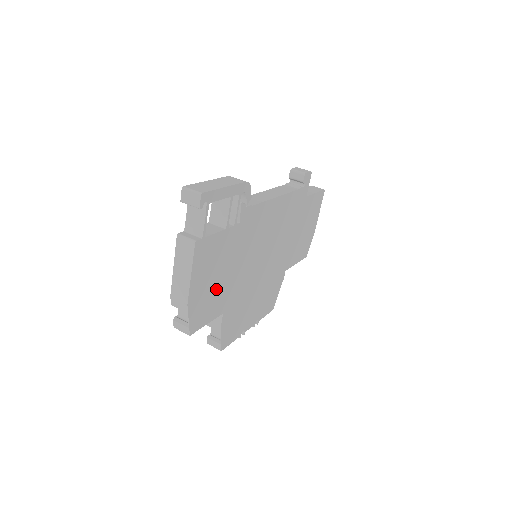
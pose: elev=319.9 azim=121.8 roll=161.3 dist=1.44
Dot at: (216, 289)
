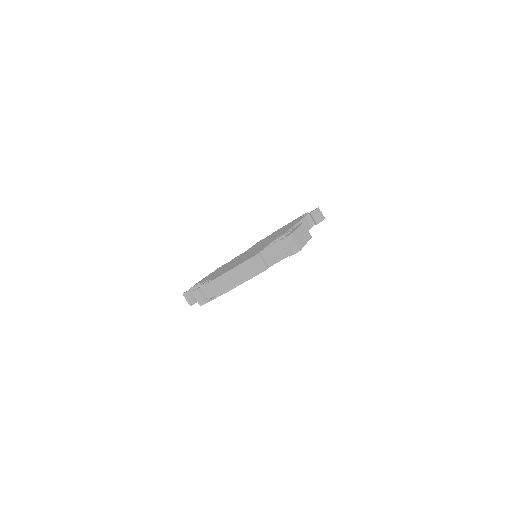
Dot at: occluded
